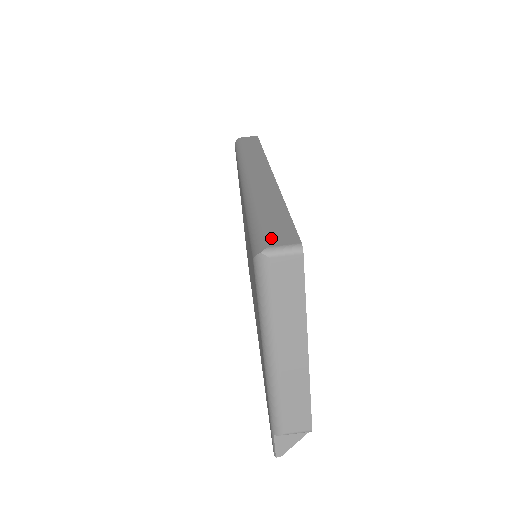
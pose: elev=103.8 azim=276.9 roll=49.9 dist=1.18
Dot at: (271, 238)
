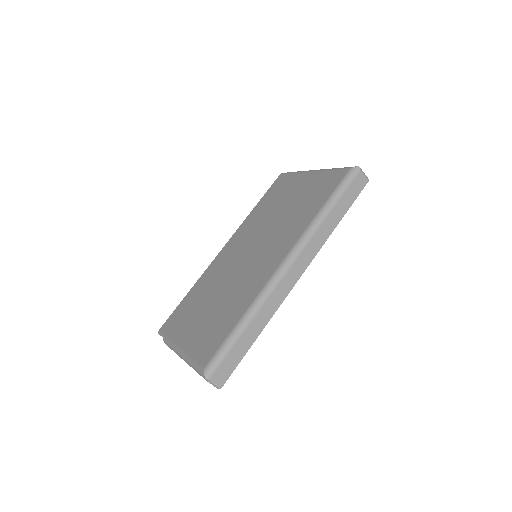
Dot at: (219, 371)
